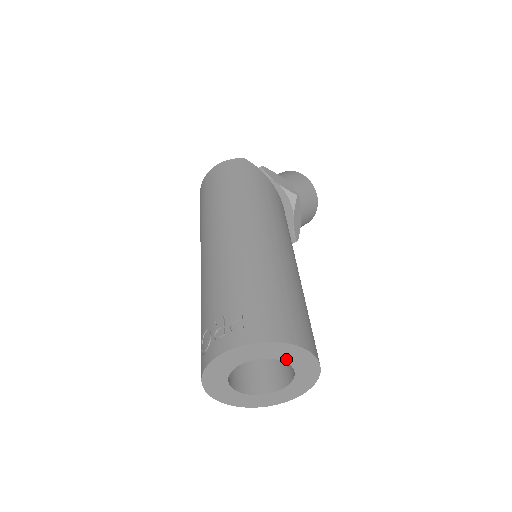
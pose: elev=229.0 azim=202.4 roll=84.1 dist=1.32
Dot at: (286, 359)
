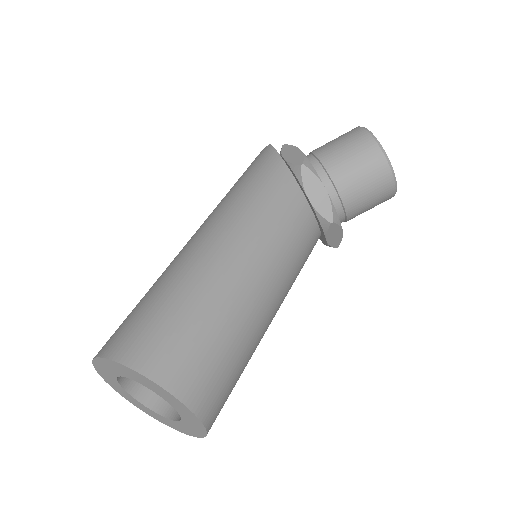
Dot at: (133, 378)
